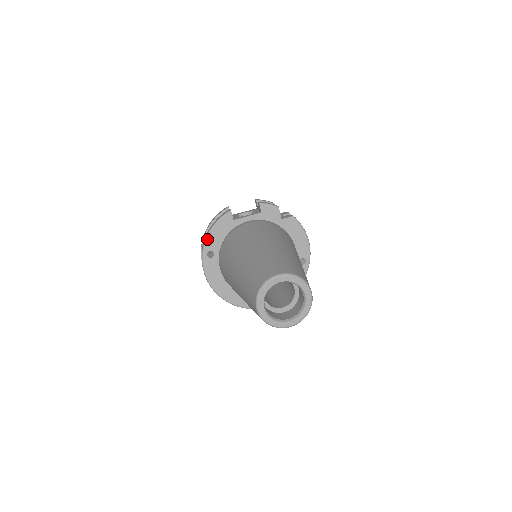
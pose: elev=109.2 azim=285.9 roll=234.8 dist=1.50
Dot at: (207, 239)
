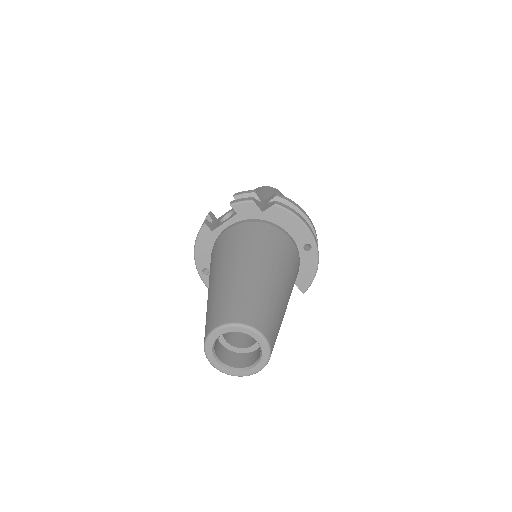
Dot at: (195, 258)
